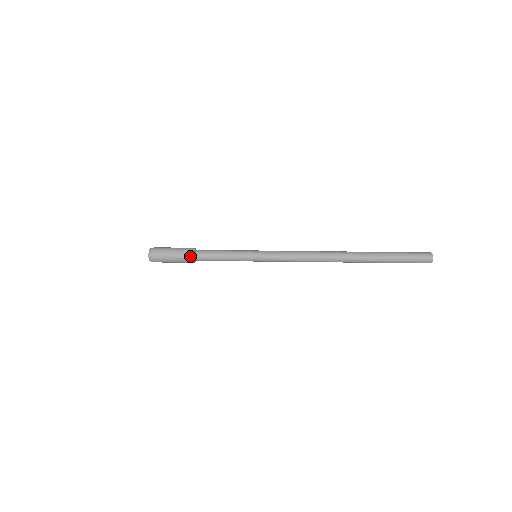
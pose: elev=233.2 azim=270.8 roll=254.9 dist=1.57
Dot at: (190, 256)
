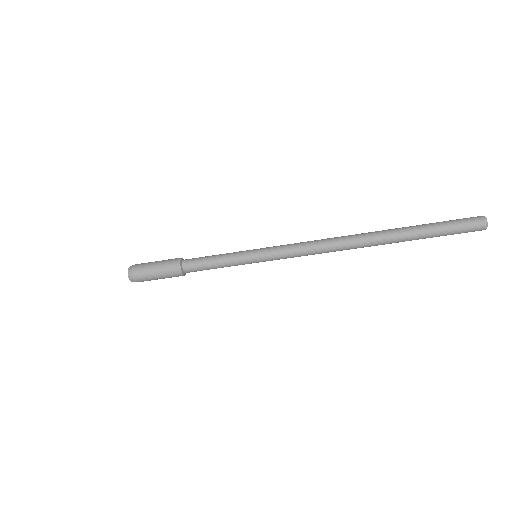
Dot at: (176, 261)
